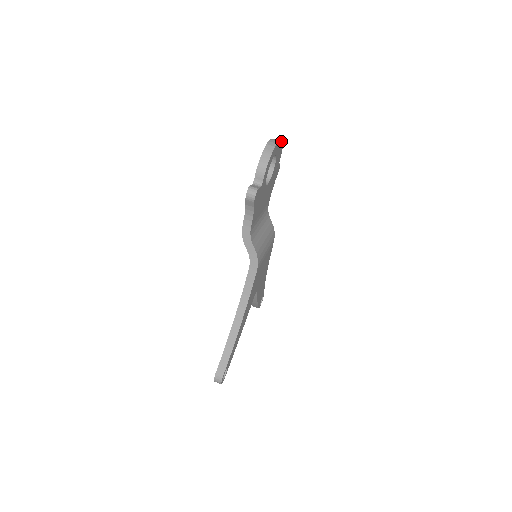
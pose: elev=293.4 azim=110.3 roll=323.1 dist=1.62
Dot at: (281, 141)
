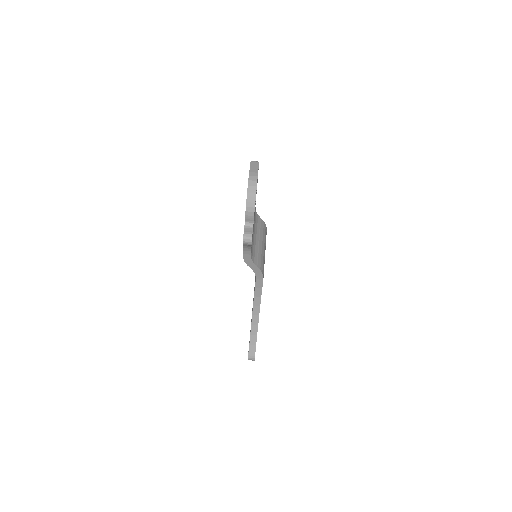
Dot at: (258, 167)
